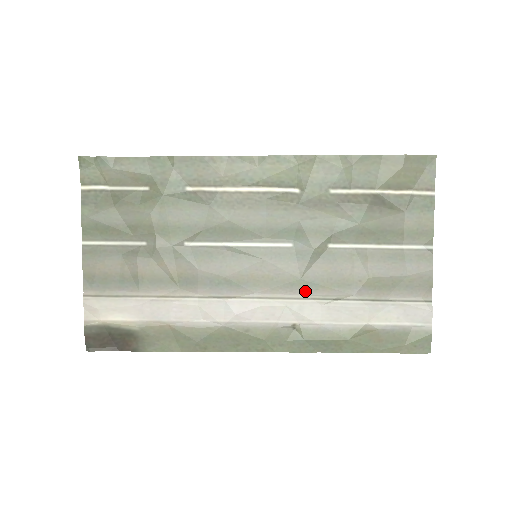
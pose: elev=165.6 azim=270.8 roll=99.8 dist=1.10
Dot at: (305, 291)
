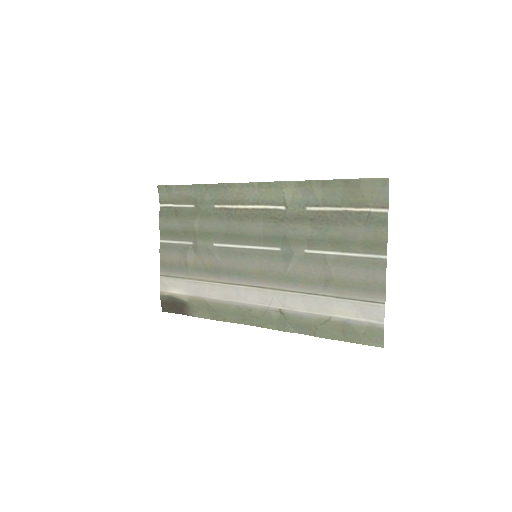
Dot at: (288, 285)
